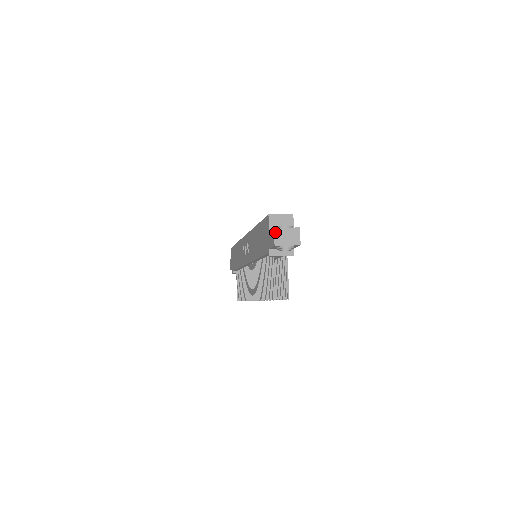
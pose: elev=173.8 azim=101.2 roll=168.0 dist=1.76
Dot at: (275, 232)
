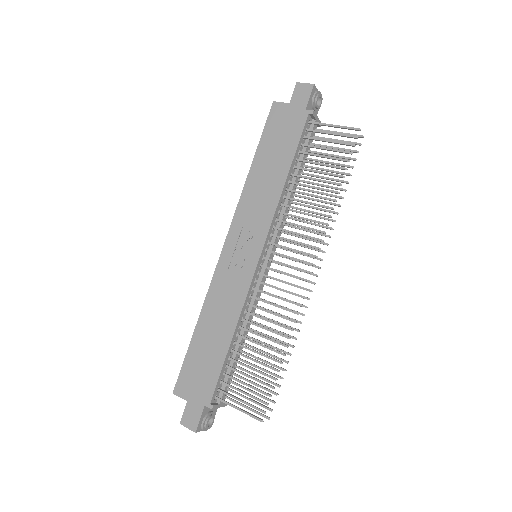
Dot at: (301, 83)
